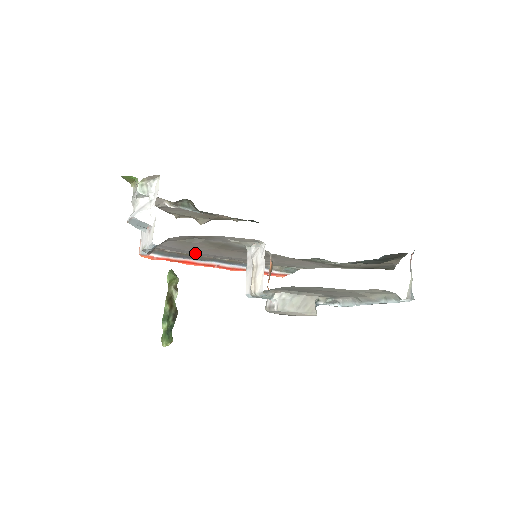
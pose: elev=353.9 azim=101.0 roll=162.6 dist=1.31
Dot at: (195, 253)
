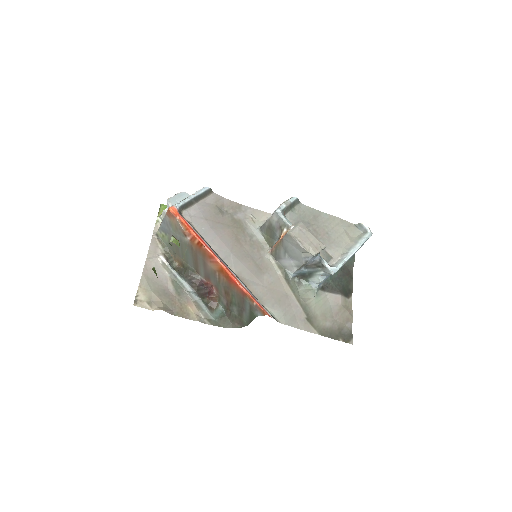
Dot at: (210, 234)
